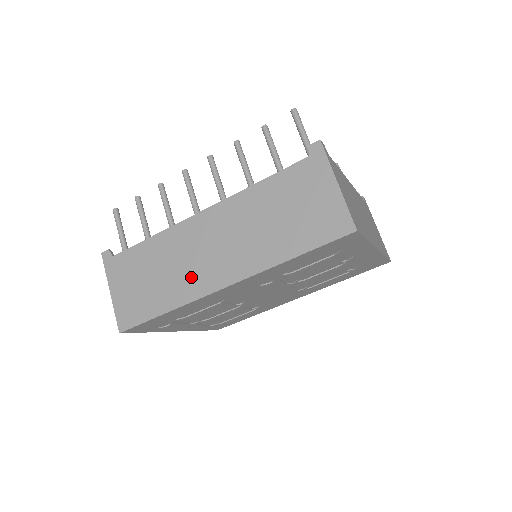
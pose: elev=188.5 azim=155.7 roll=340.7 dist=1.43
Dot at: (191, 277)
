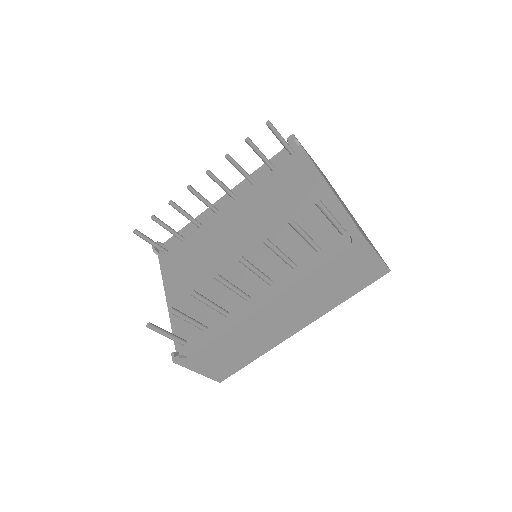
Dot at: (270, 338)
